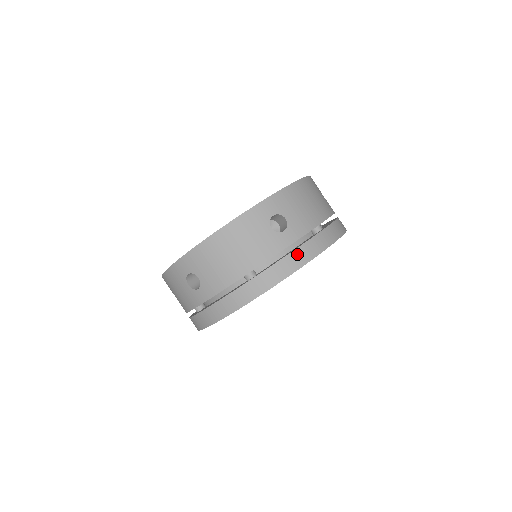
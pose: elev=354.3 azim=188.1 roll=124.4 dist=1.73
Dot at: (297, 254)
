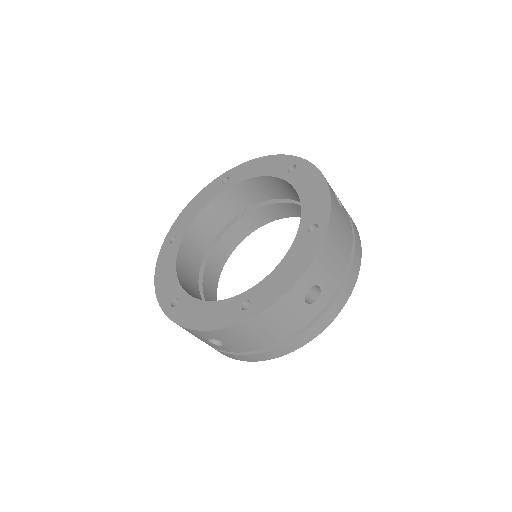
Dot at: (328, 314)
